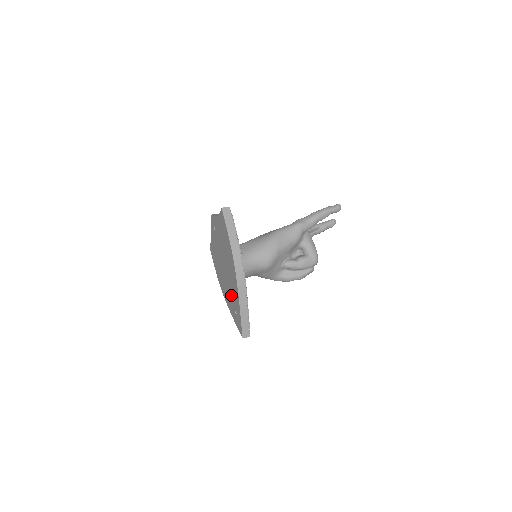
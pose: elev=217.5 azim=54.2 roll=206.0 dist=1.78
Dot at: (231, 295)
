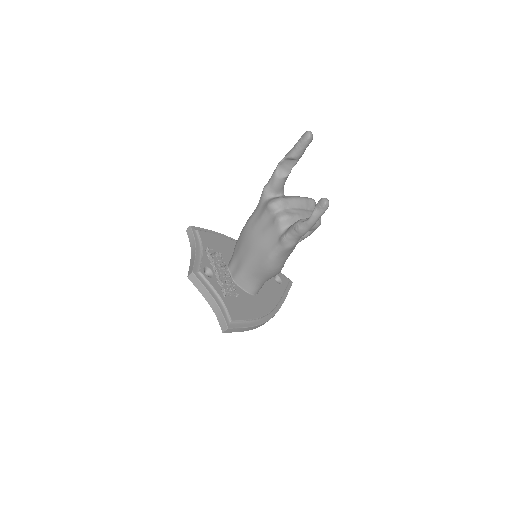
Dot at: occluded
